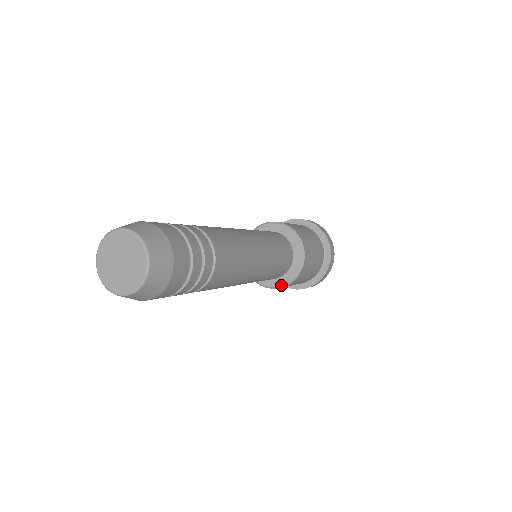
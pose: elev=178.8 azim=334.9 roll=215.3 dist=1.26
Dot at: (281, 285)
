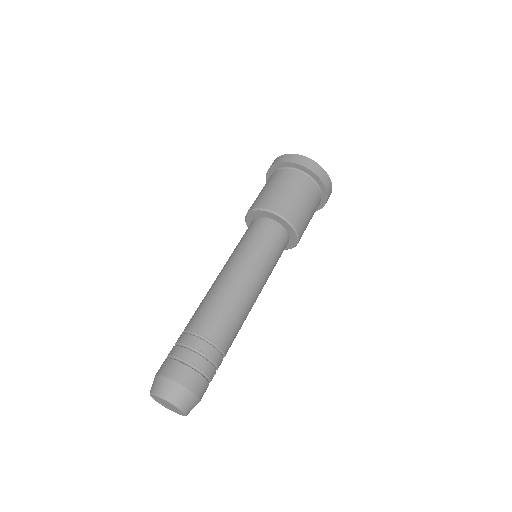
Dot at: occluded
